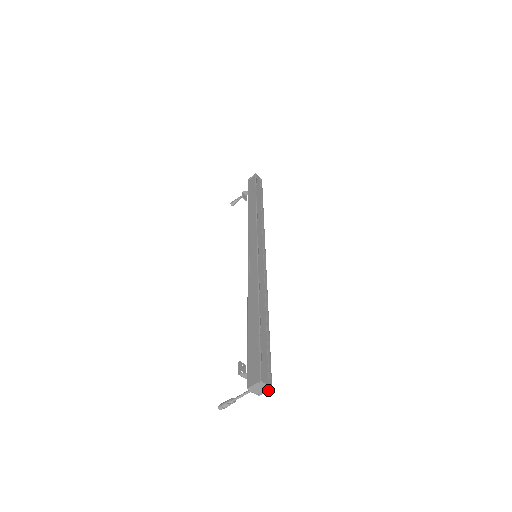
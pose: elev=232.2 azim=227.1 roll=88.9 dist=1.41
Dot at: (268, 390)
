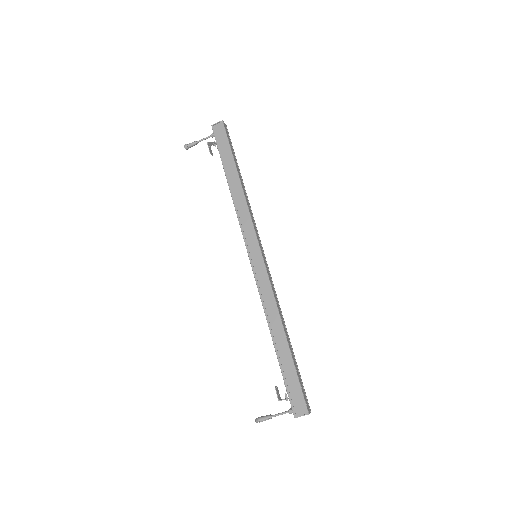
Dot at: occluded
